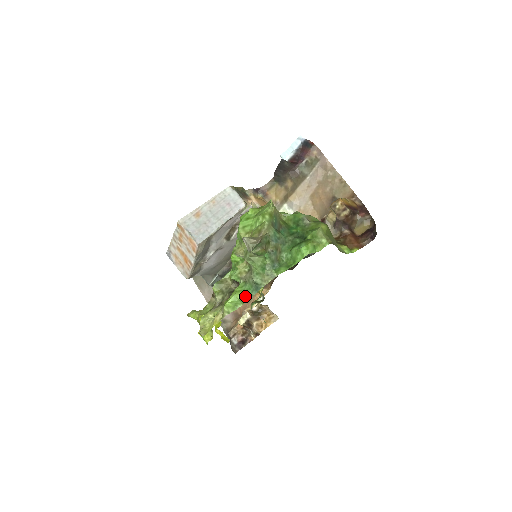
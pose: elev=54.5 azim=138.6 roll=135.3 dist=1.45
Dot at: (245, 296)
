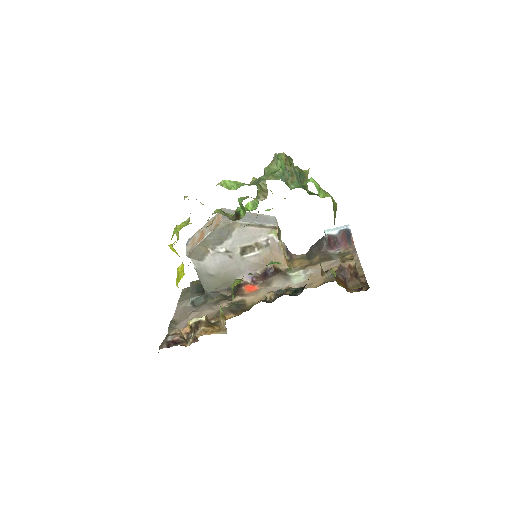
Dot at: (244, 184)
